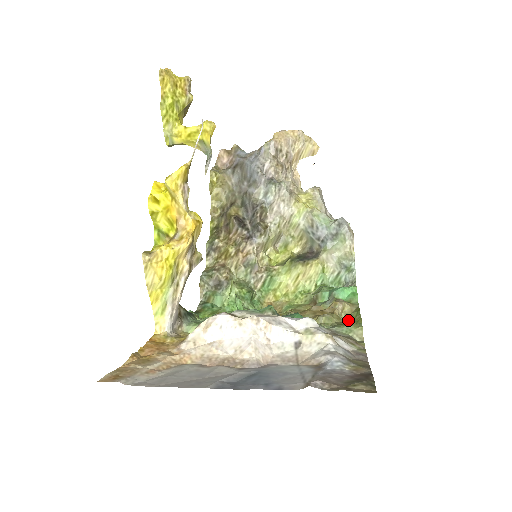
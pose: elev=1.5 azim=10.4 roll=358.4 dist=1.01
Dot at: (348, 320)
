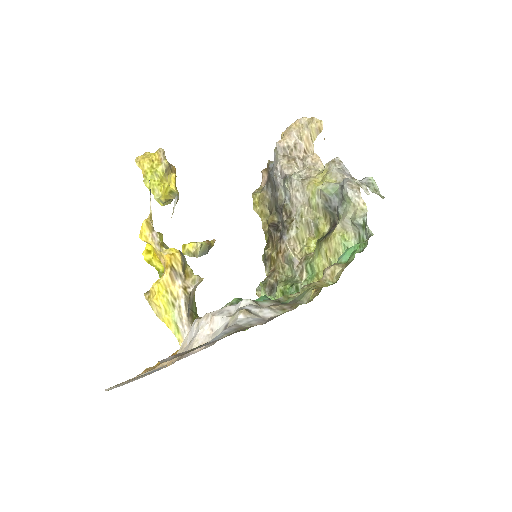
Dot at: (336, 282)
